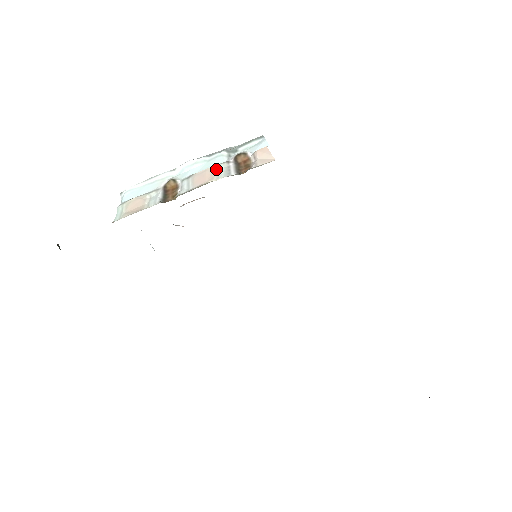
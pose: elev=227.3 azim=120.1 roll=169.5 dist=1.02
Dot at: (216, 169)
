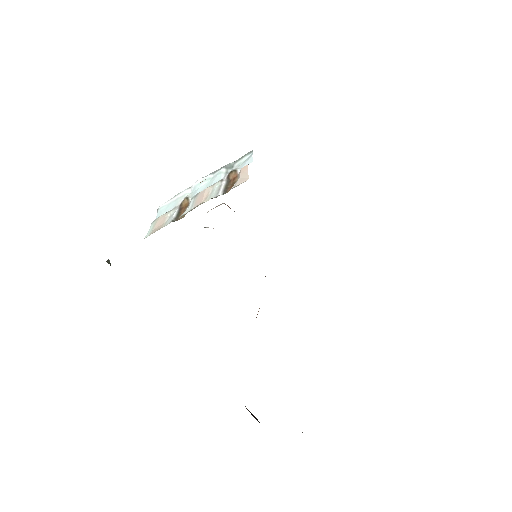
Dot at: (212, 188)
